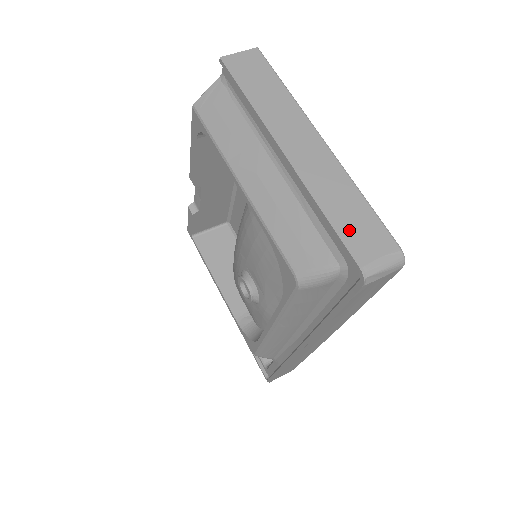
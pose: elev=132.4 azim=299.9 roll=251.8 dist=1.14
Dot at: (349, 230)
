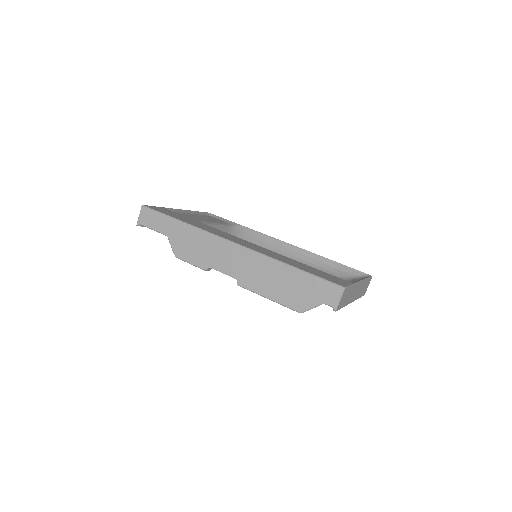
Dot at: occluded
